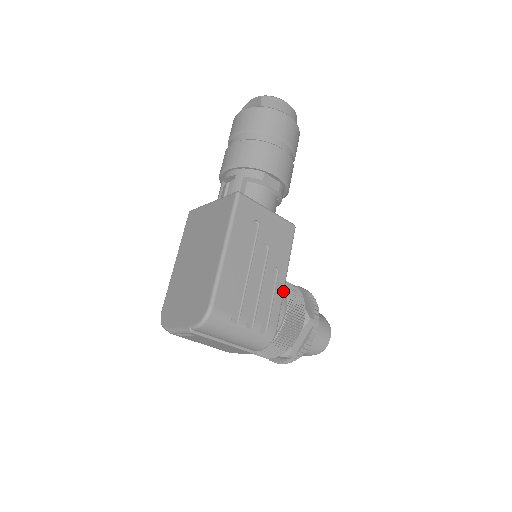
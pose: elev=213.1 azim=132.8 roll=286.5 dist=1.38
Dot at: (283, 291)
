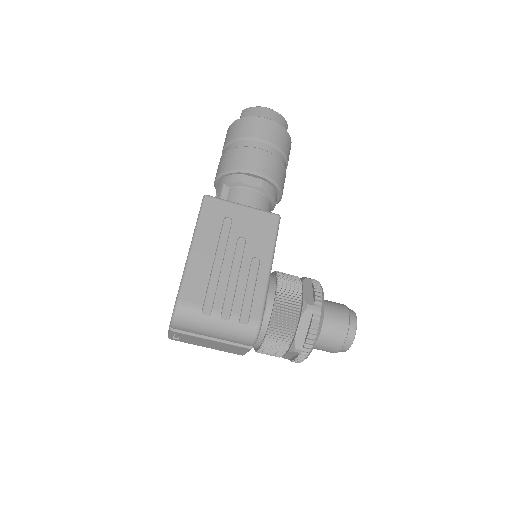
Dot at: (267, 280)
